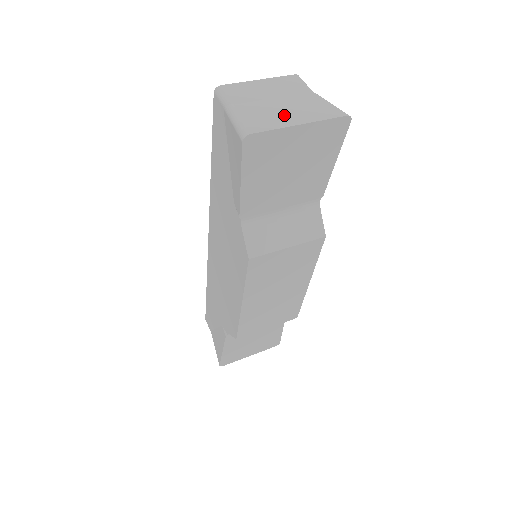
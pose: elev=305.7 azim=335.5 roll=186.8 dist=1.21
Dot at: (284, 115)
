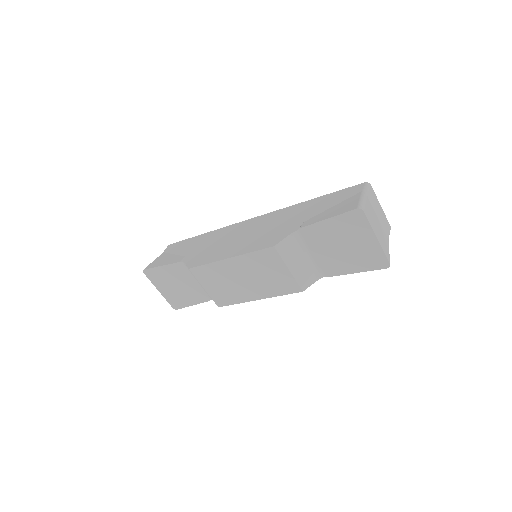
Dot at: (376, 227)
